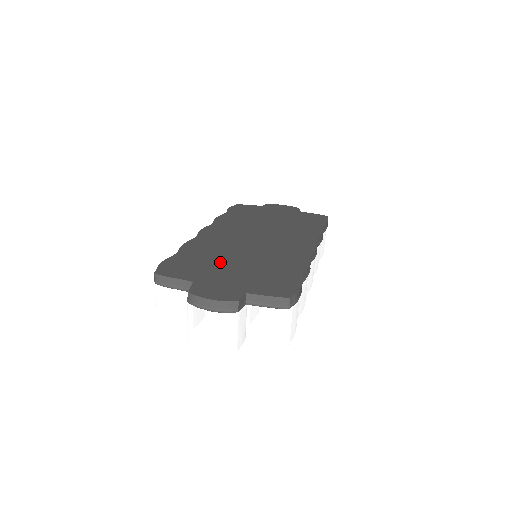
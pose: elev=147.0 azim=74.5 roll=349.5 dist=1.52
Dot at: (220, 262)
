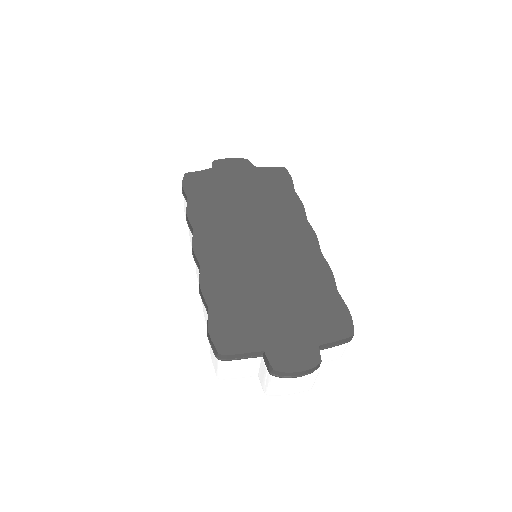
Dot at: (260, 304)
